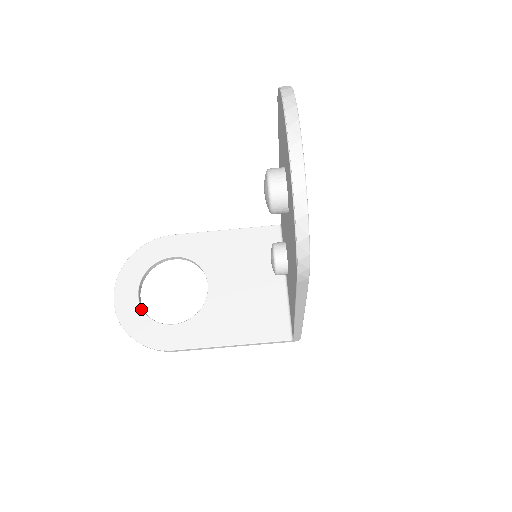
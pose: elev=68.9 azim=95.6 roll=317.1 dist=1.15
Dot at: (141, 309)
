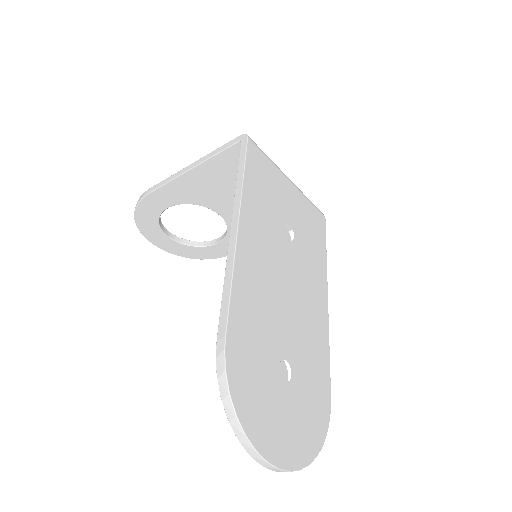
Dot at: (184, 245)
